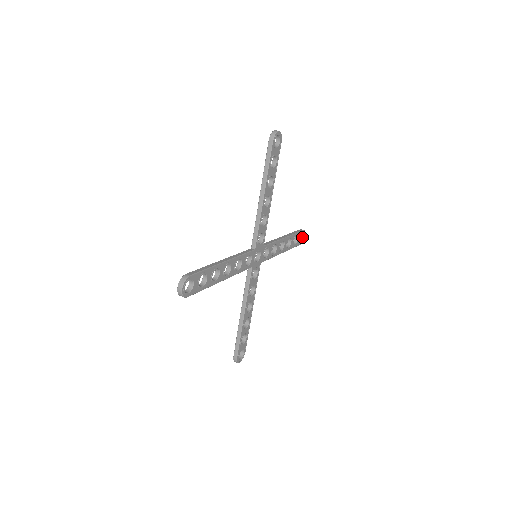
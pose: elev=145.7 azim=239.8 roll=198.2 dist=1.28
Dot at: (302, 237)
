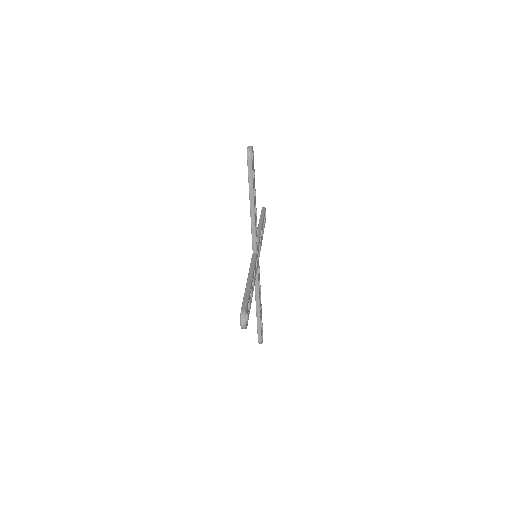
Dot at: occluded
